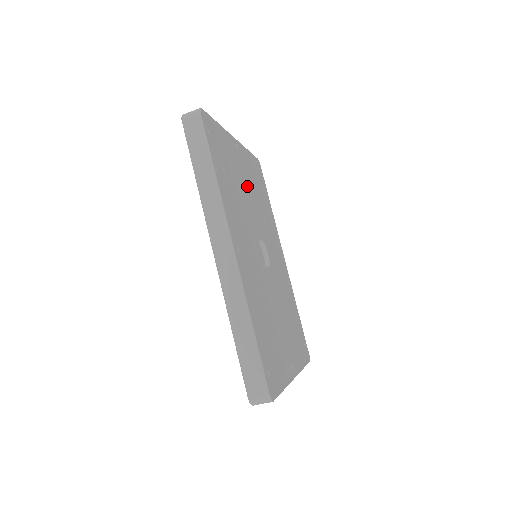
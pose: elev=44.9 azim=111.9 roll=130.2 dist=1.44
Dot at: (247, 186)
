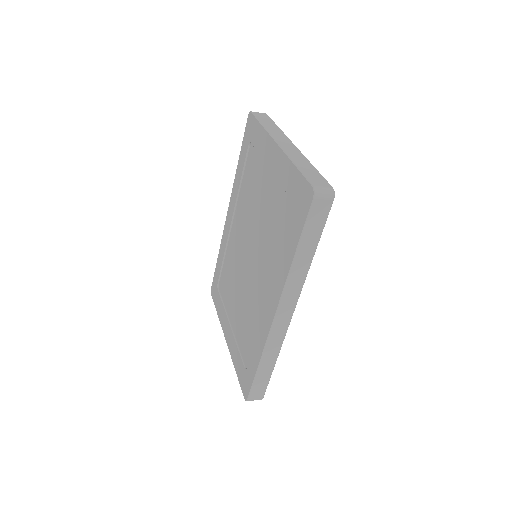
Dot at: occluded
